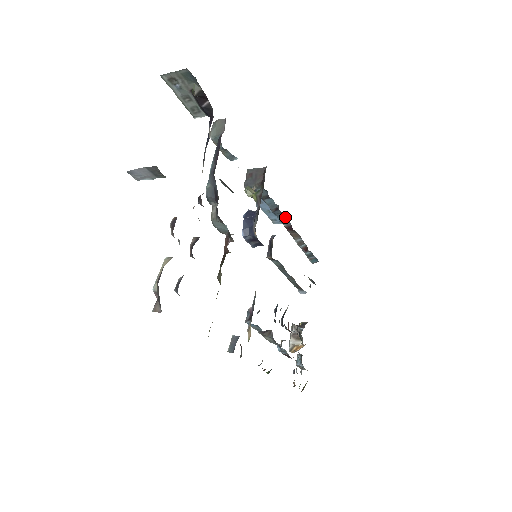
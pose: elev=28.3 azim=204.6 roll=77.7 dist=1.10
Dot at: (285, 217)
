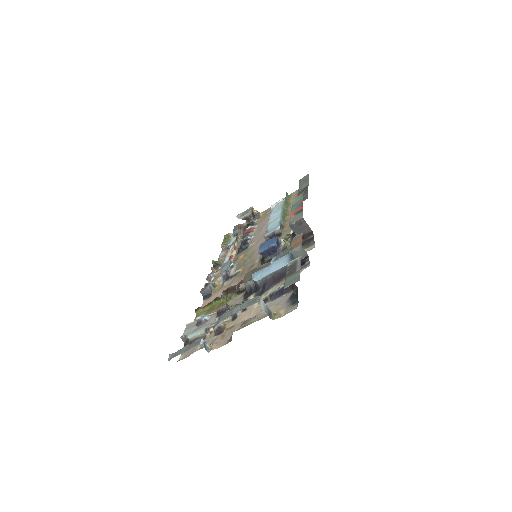
Dot at: occluded
